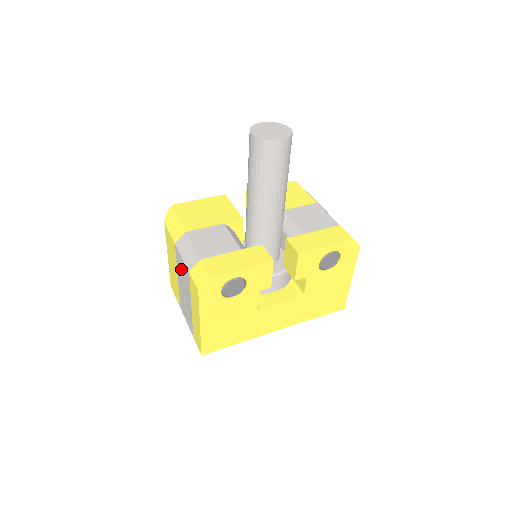
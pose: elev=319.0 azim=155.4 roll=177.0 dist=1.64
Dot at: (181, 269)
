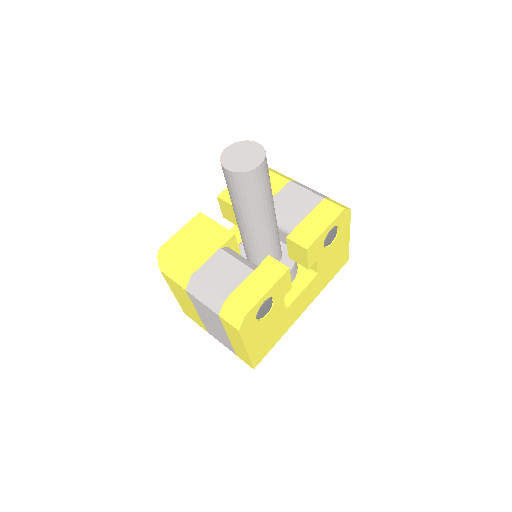
Dot at: (203, 310)
